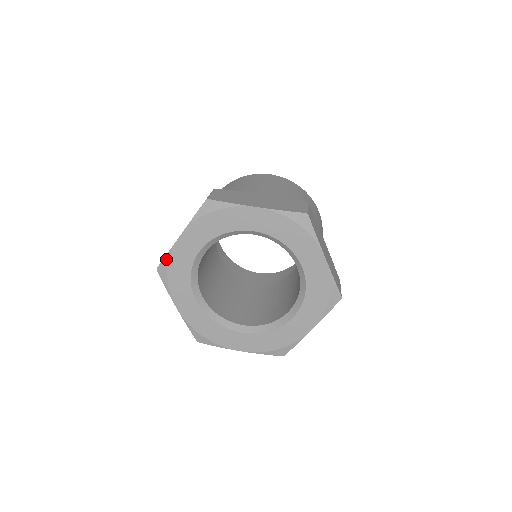
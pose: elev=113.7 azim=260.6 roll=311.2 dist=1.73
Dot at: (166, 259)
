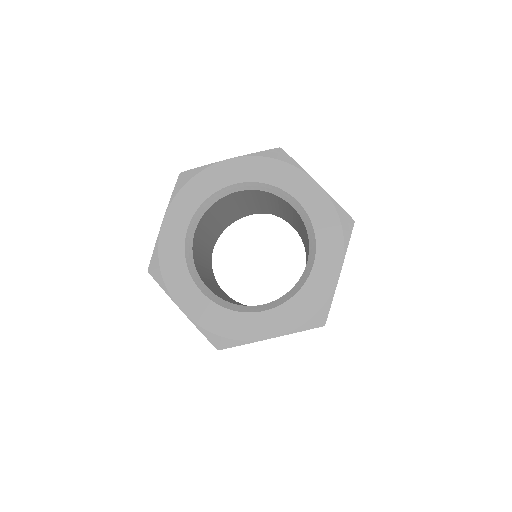
Dot at: (198, 169)
